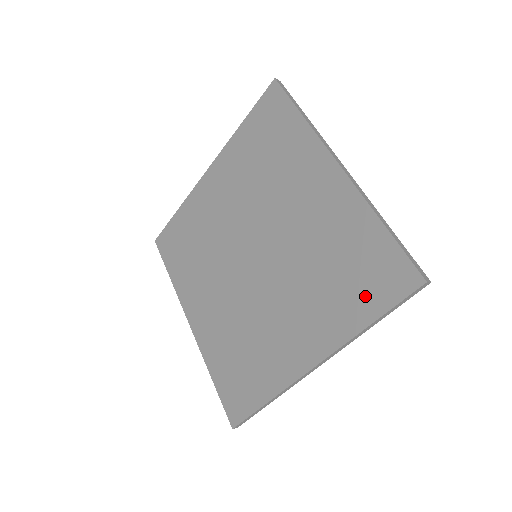
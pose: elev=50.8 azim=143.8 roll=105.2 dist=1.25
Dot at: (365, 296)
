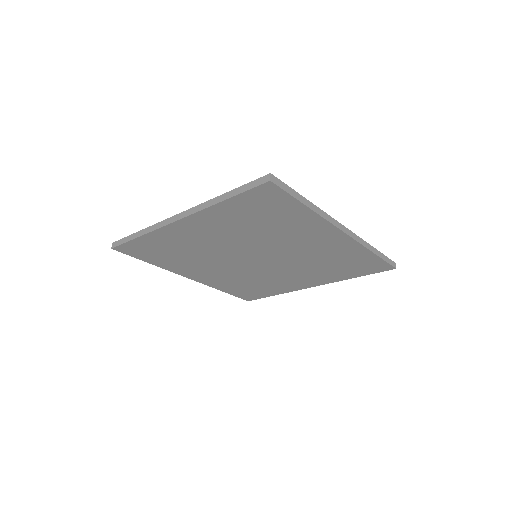
Dot at: (355, 272)
